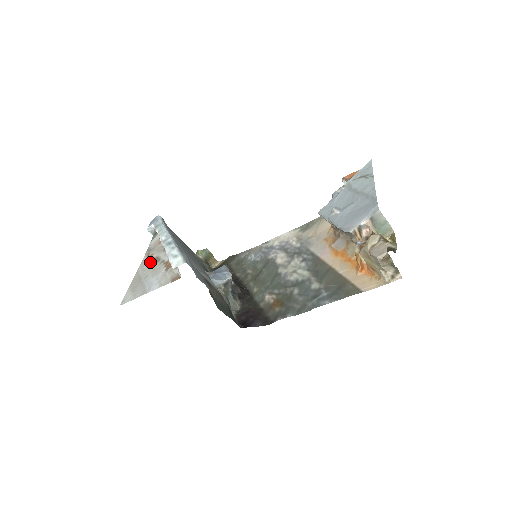
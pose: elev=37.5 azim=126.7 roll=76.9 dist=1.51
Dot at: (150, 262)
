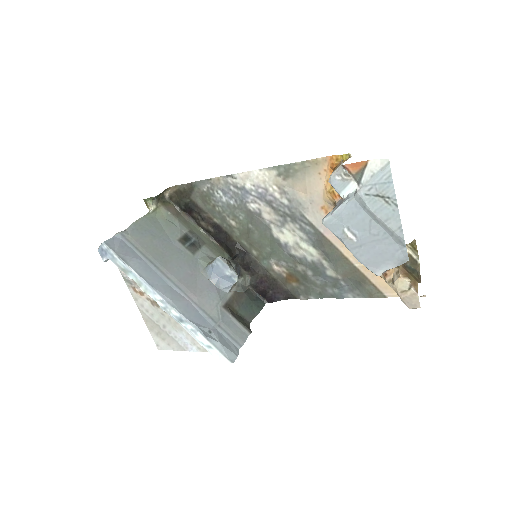
Dot at: (150, 305)
